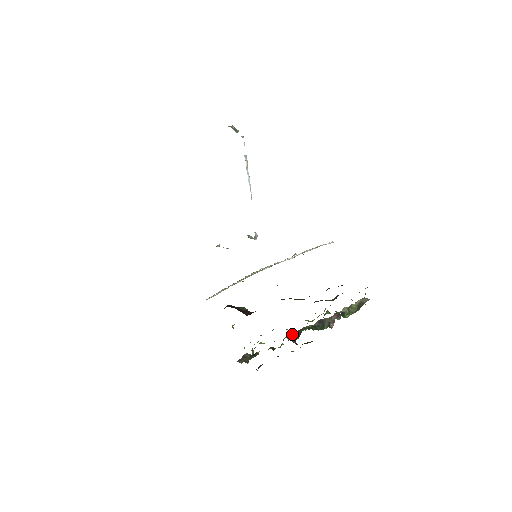
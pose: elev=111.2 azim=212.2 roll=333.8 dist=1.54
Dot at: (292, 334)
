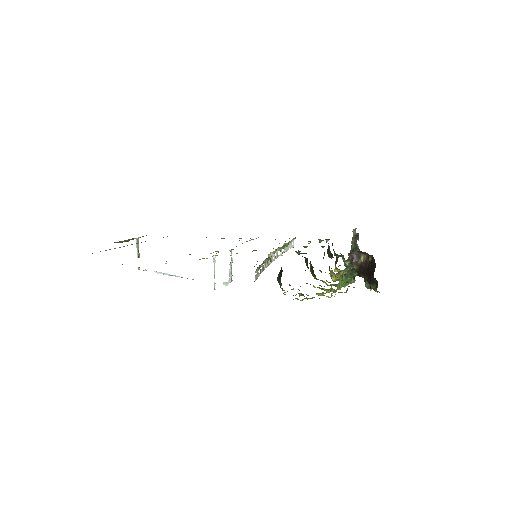
Dot at: occluded
